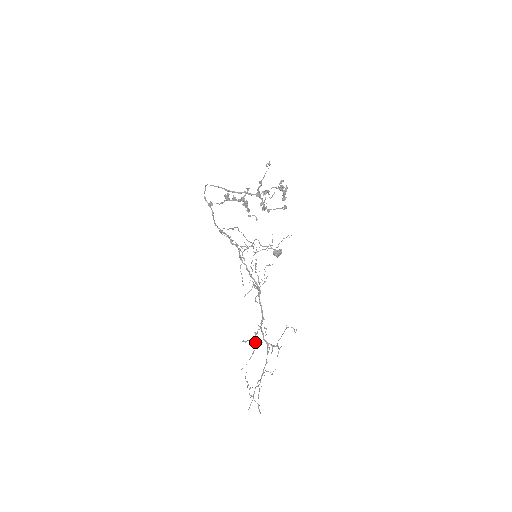
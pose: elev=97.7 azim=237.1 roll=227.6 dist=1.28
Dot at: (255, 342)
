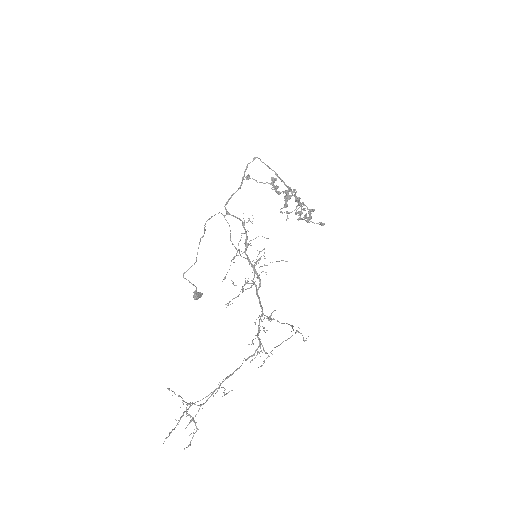
Dot at: occluded
